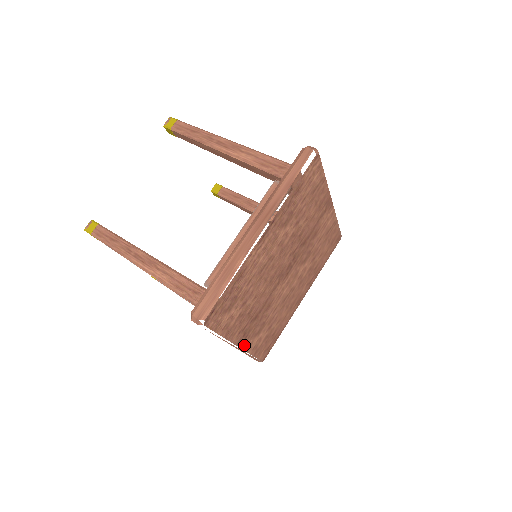
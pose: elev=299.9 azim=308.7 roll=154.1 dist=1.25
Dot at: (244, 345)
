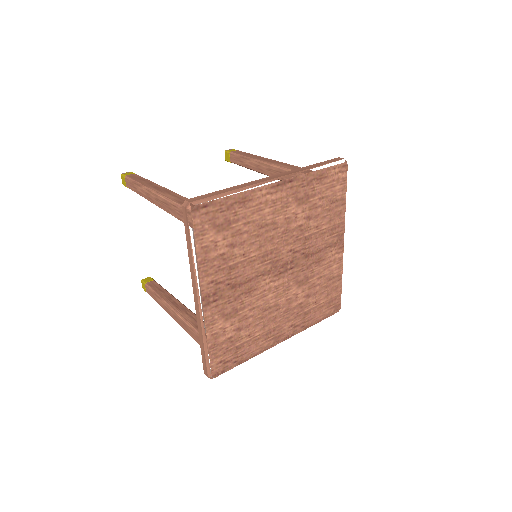
Dot at: (208, 311)
